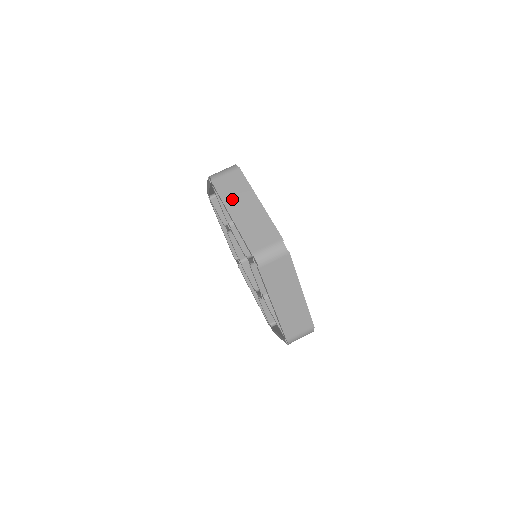
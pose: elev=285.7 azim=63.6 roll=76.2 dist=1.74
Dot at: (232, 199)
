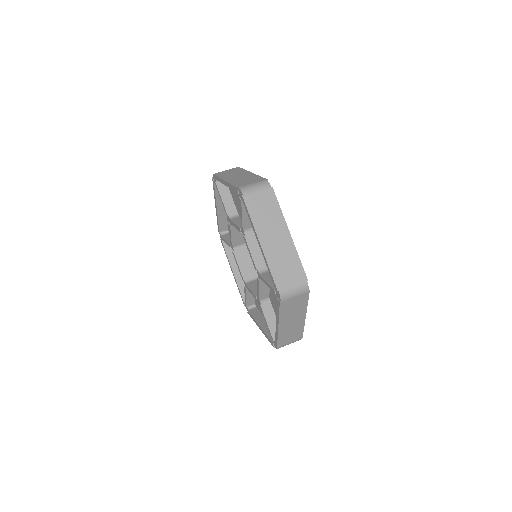
Dot at: (263, 224)
